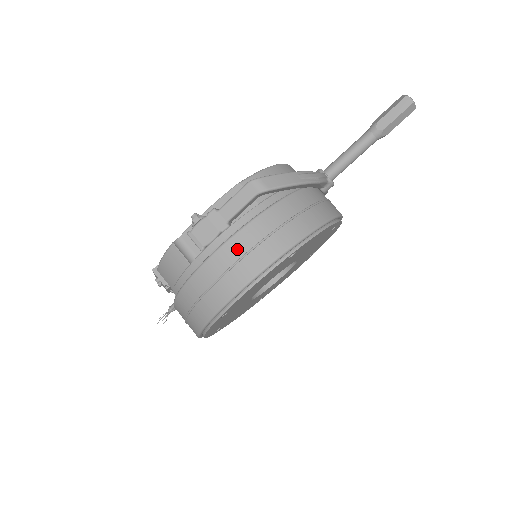
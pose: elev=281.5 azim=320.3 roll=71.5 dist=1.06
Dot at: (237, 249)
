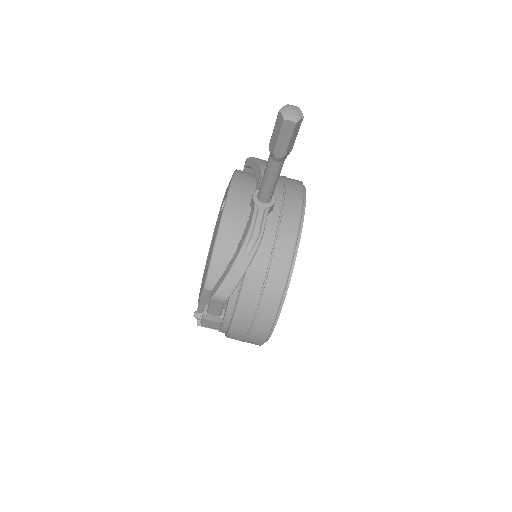
Dot at: (241, 330)
